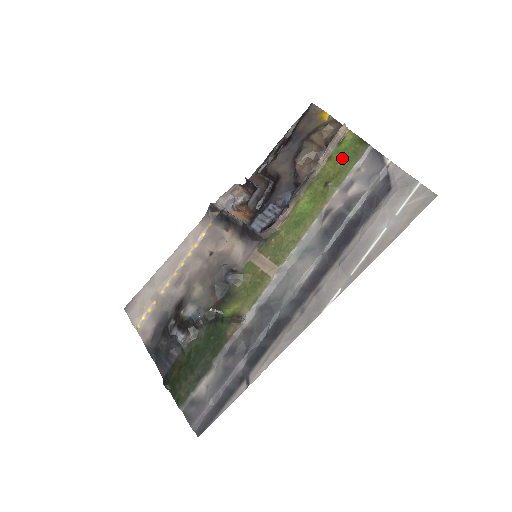
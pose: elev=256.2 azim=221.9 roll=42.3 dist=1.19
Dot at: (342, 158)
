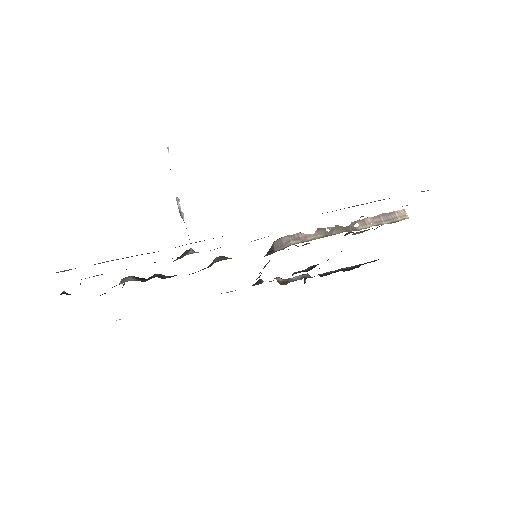
Dot at: occluded
